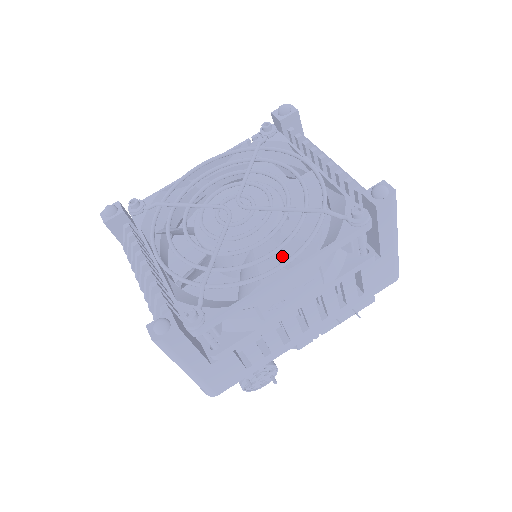
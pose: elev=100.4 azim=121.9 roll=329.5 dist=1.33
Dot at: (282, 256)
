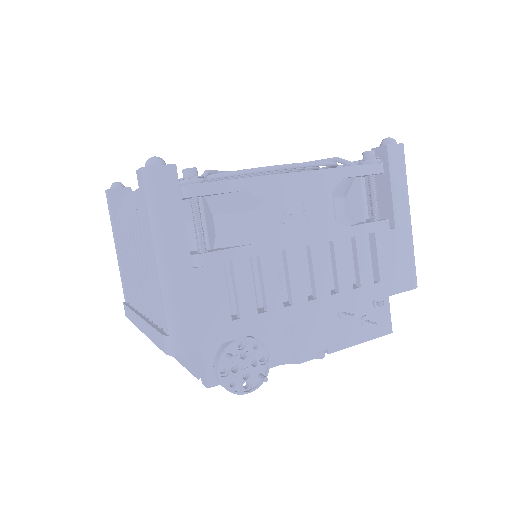
Dot at: occluded
